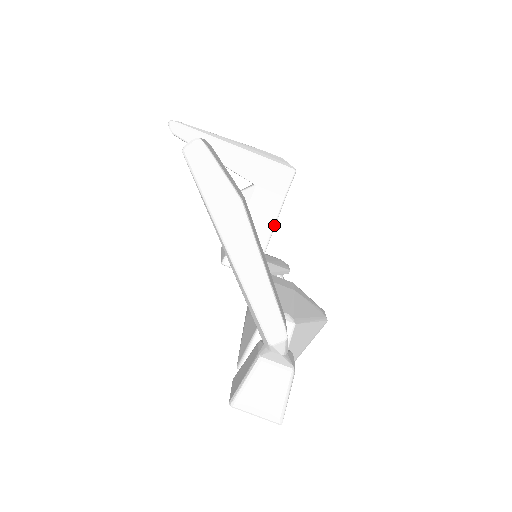
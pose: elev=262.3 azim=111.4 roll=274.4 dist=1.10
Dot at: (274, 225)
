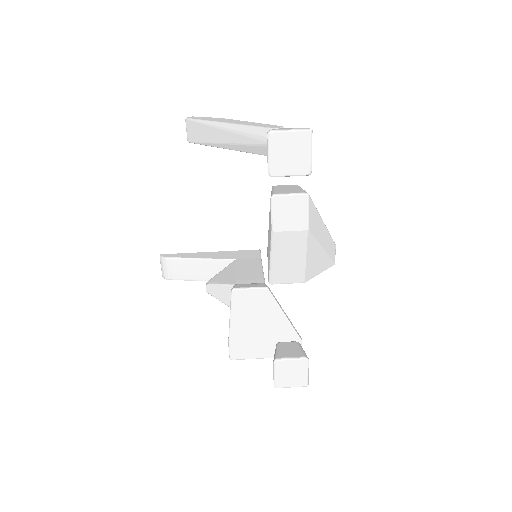
Dot at: (262, 269)
